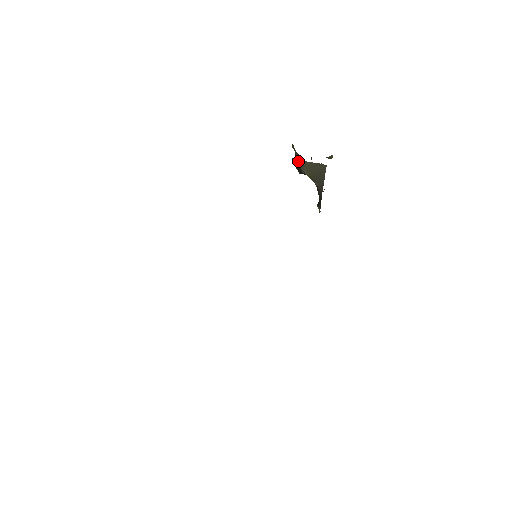
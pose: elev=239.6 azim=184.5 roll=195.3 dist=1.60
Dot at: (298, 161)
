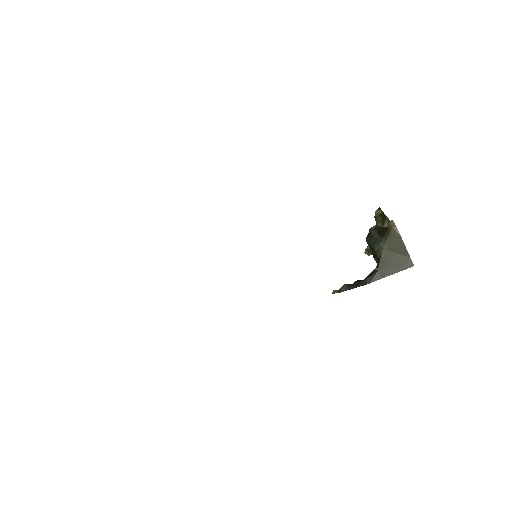
Dot at: (396, 229)
